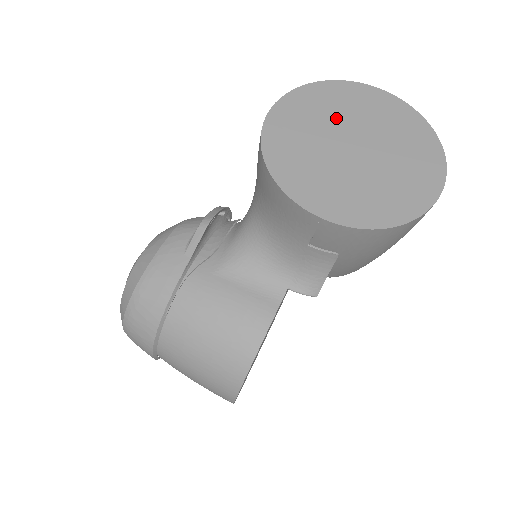
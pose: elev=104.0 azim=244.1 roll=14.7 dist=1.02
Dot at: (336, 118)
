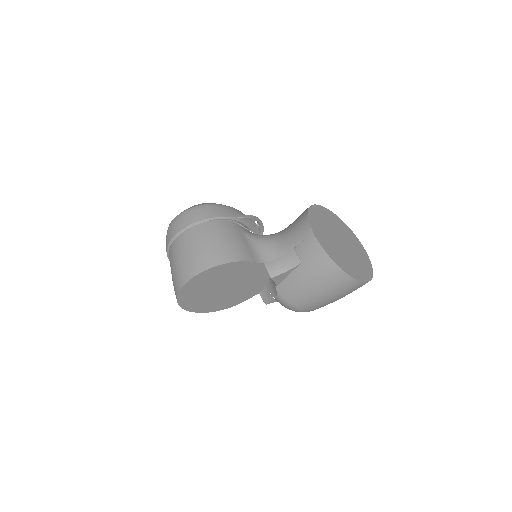
Dot at: (342, 233)
